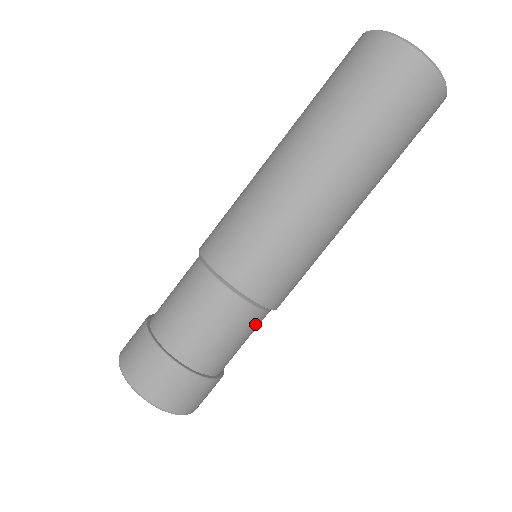
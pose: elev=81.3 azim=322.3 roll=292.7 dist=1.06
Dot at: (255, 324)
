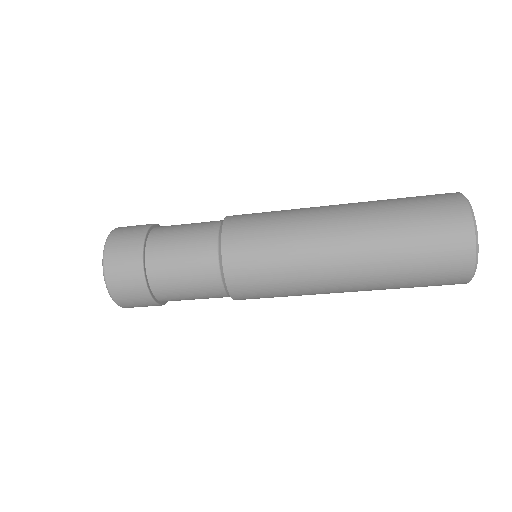
Dot at: occluded
